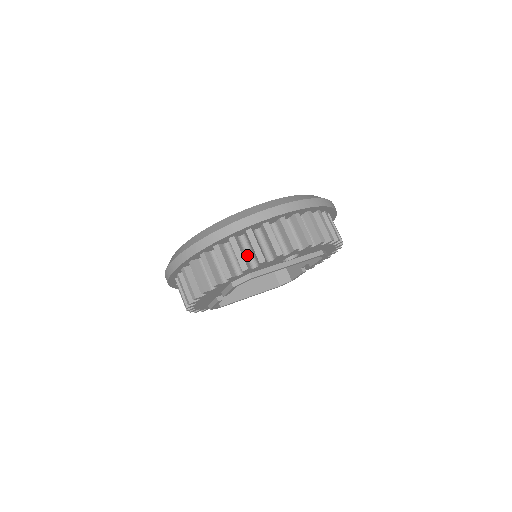
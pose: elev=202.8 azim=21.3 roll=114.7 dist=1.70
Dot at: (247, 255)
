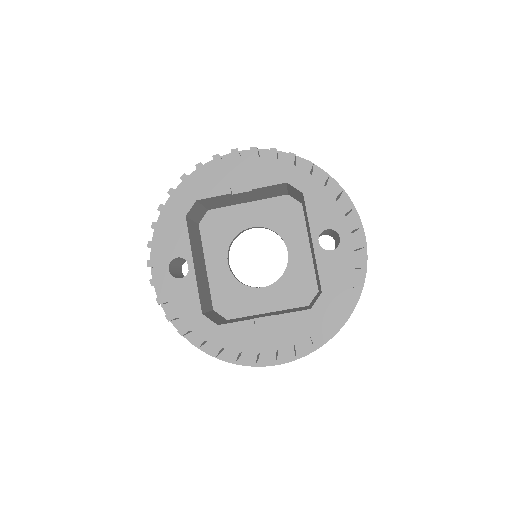
Dot at: occluded
